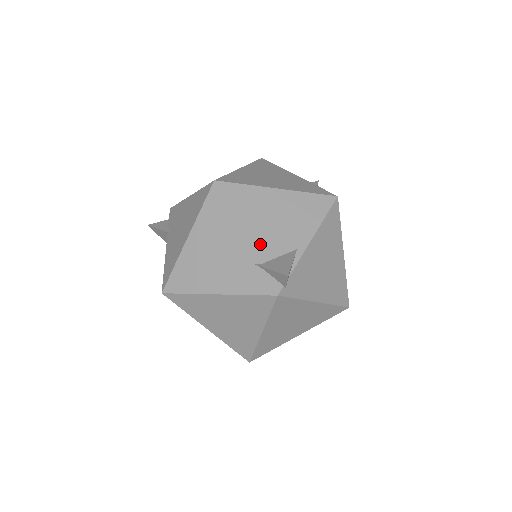
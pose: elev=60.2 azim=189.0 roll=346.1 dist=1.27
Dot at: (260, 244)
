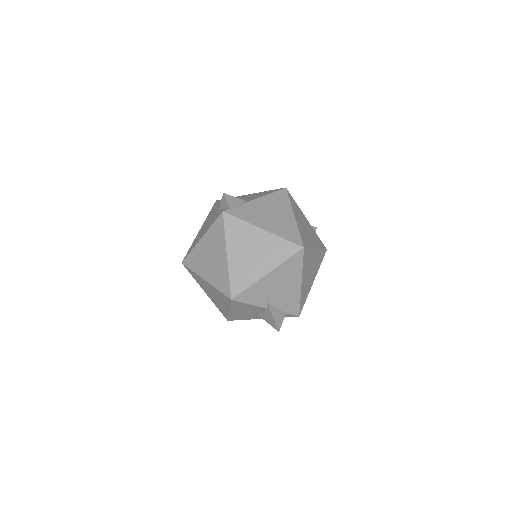
Dot at: occluded
